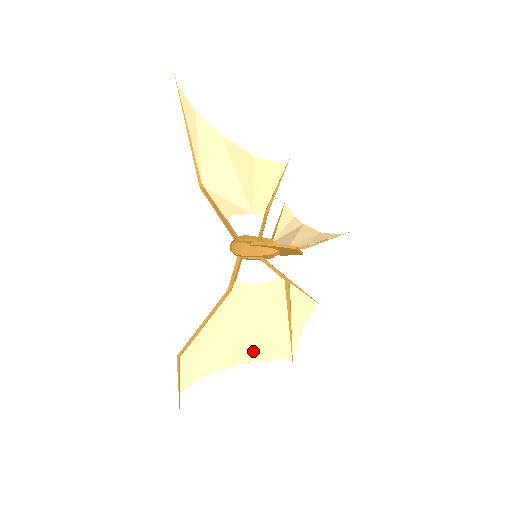
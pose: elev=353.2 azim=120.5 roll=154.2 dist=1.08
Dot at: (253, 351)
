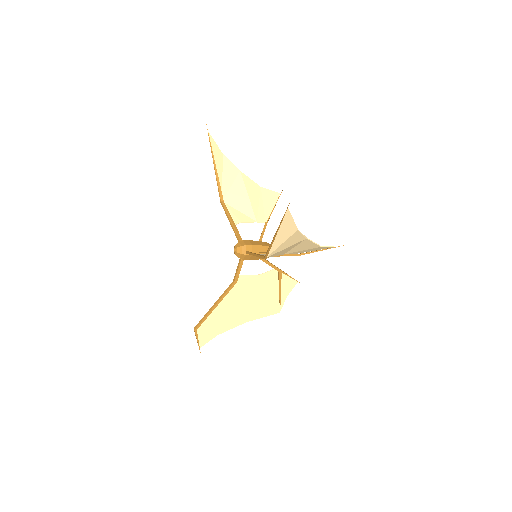
Dot at: (255, 315)
